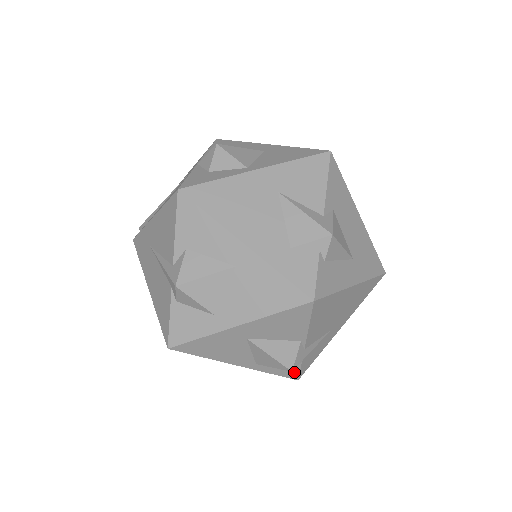
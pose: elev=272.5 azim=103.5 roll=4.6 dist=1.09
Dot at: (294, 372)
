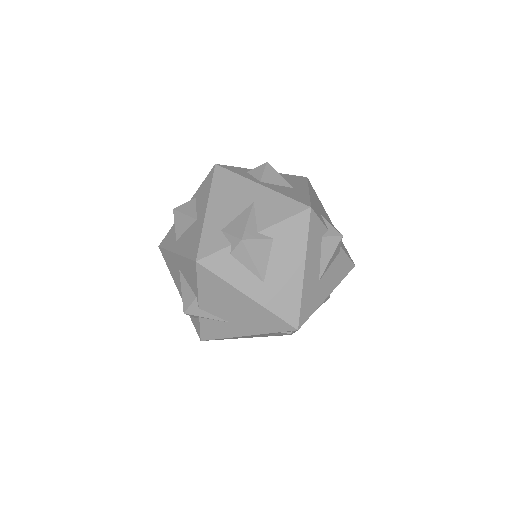
Dot at: (198, 329)
